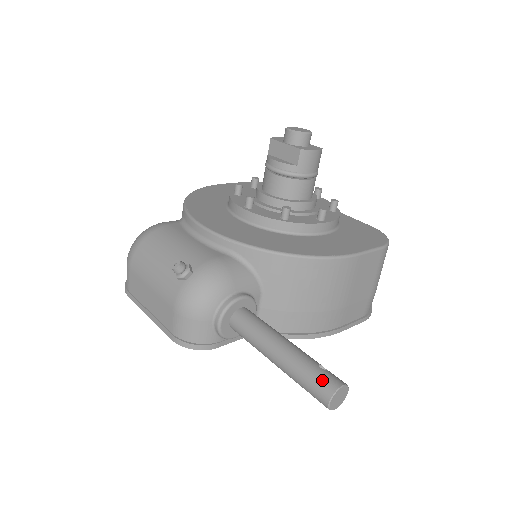
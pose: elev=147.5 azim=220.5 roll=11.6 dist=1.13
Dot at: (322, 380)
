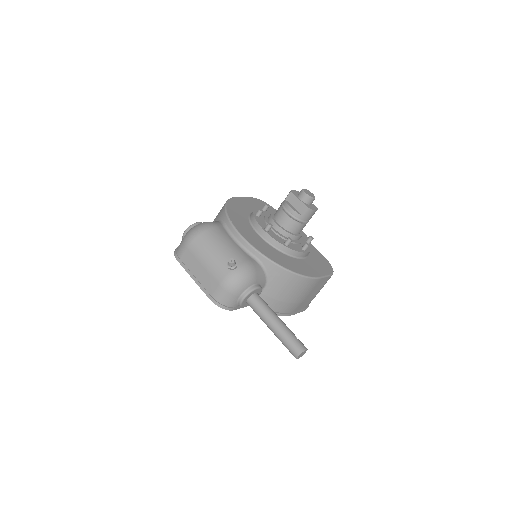
Dot at: (297, 344)
